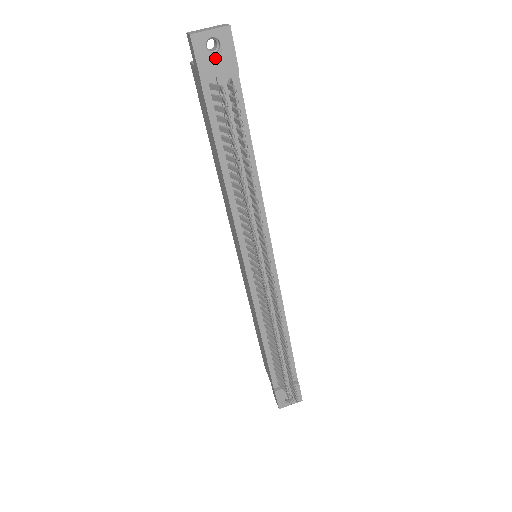
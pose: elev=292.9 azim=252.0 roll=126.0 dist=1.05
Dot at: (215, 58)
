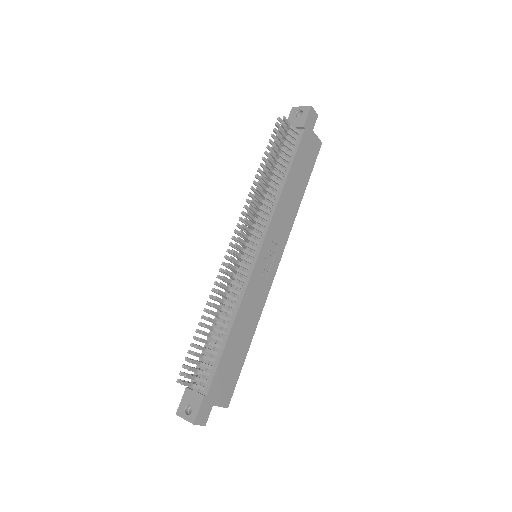
Dot at: (297, 119)
